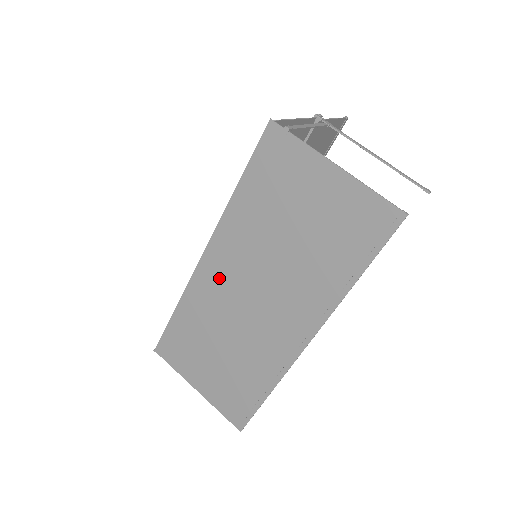
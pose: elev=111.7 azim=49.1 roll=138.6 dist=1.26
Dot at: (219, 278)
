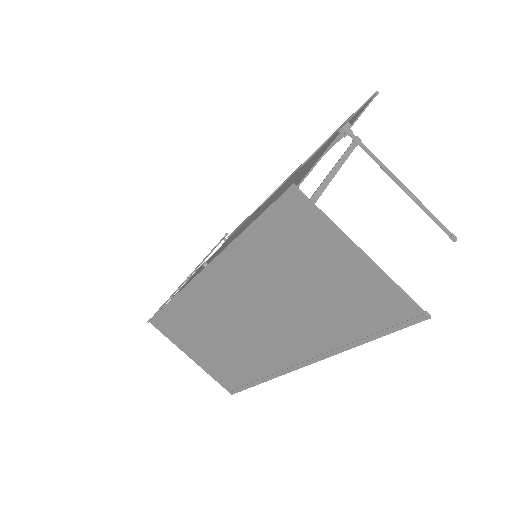
Dot at: (218, 295)
